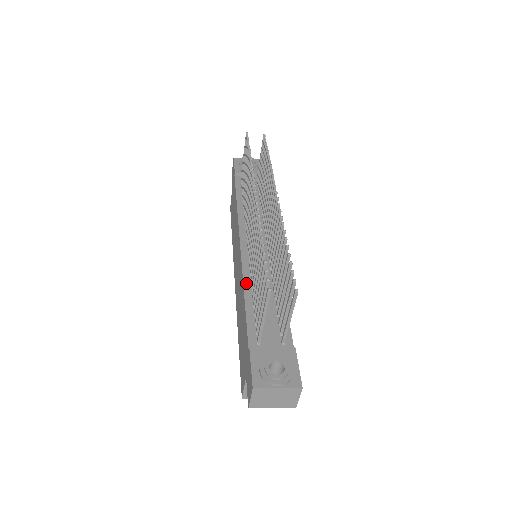
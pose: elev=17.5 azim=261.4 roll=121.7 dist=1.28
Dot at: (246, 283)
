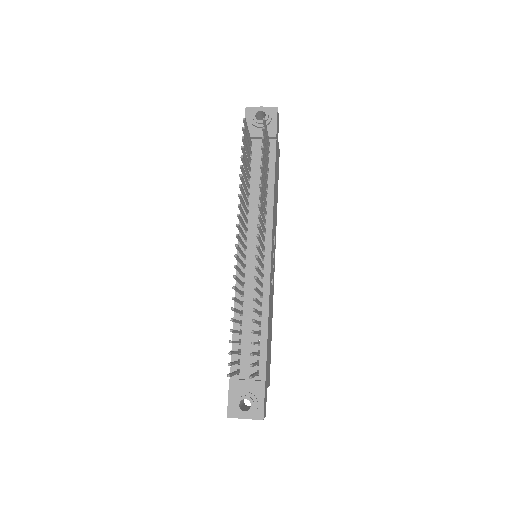
Dot at: (236, 306)
